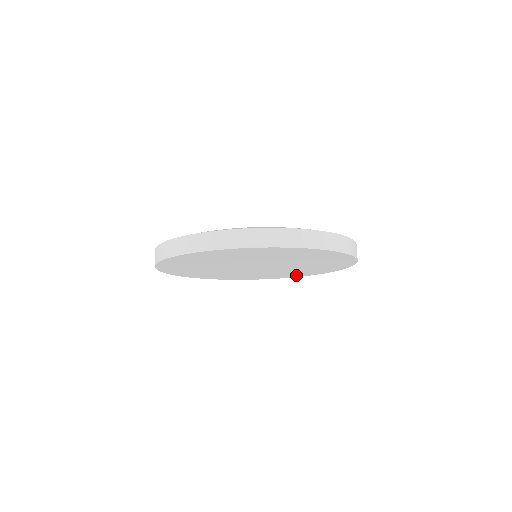
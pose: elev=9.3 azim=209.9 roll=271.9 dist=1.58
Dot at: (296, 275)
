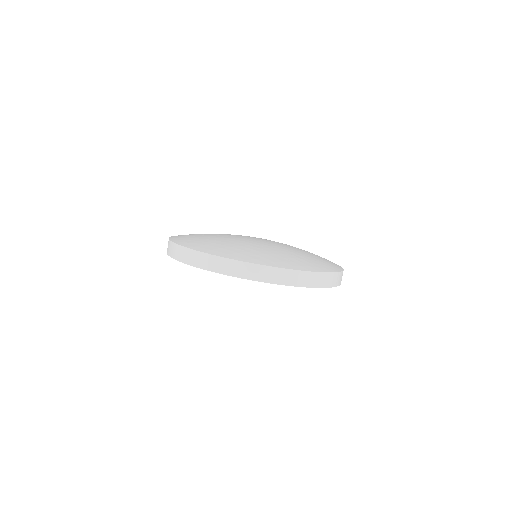
Dot at: occluded
